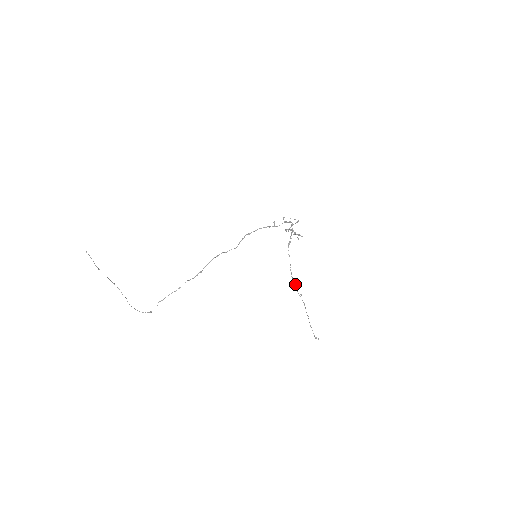
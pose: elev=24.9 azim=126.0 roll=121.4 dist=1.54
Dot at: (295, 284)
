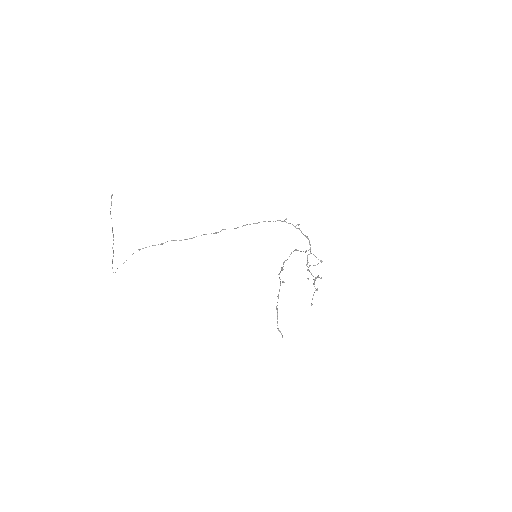
Dot at: (281, 270)
